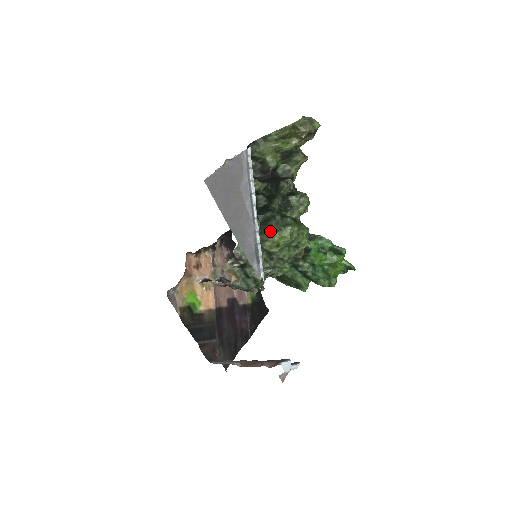
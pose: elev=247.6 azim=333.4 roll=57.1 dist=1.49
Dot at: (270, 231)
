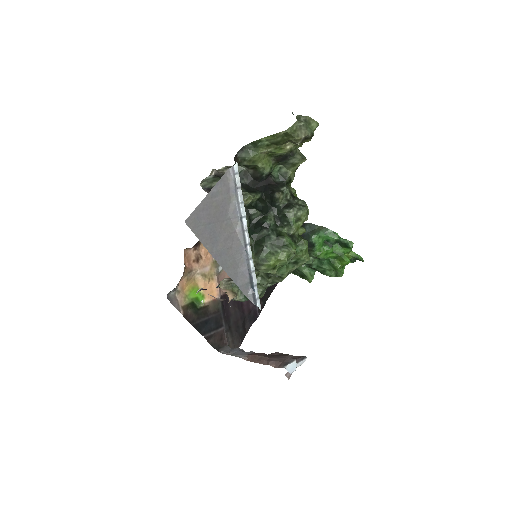
Dot at: (265, 254)
